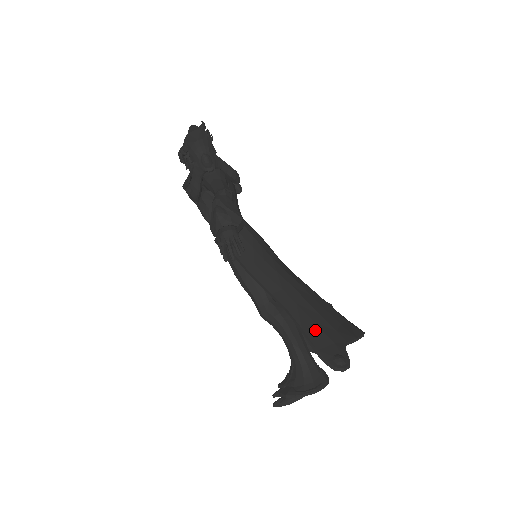
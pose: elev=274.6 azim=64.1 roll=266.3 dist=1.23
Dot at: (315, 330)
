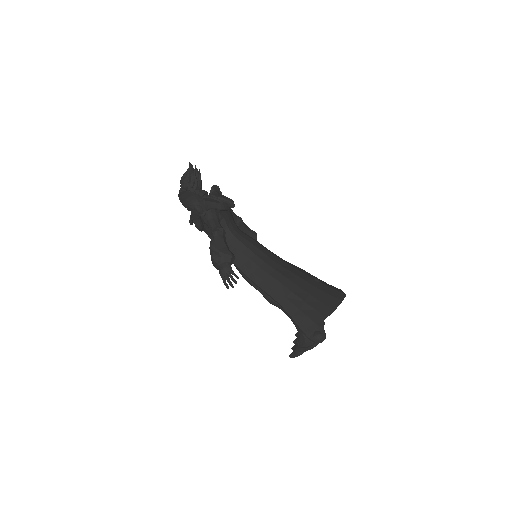
Dot at: (300, 316)
